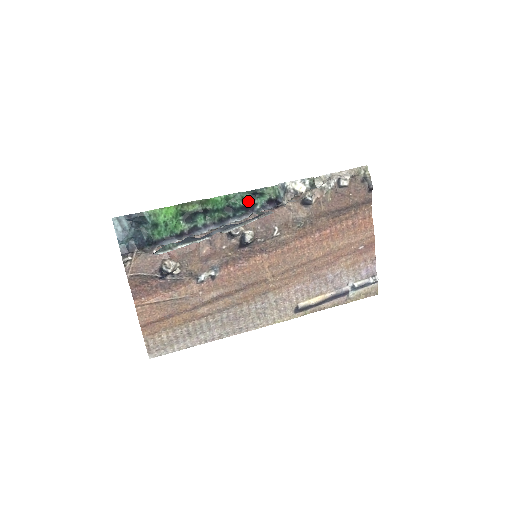
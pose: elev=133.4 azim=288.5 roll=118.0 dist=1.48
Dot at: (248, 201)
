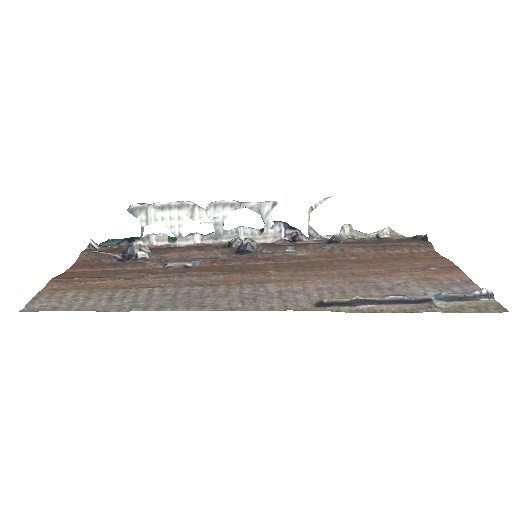
Dot at: occluded
